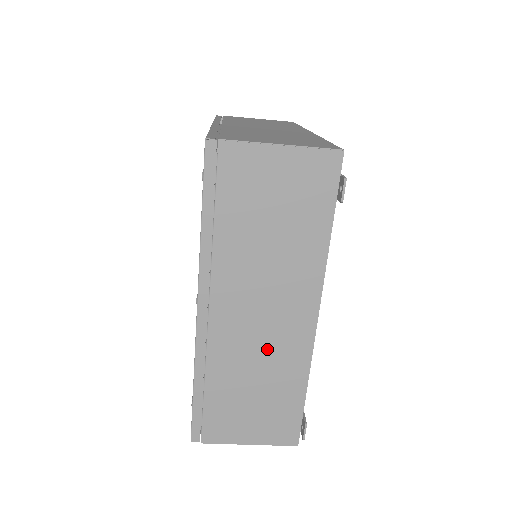
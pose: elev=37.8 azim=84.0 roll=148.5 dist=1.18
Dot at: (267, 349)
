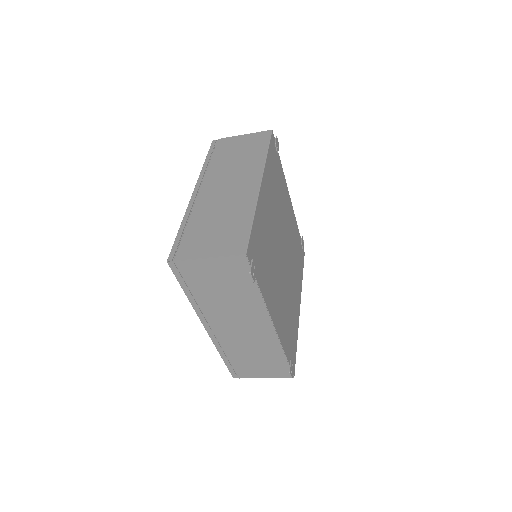
Dot at: (252, 341)
